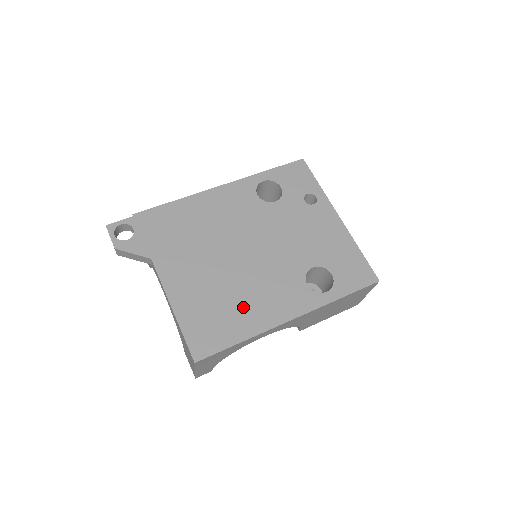
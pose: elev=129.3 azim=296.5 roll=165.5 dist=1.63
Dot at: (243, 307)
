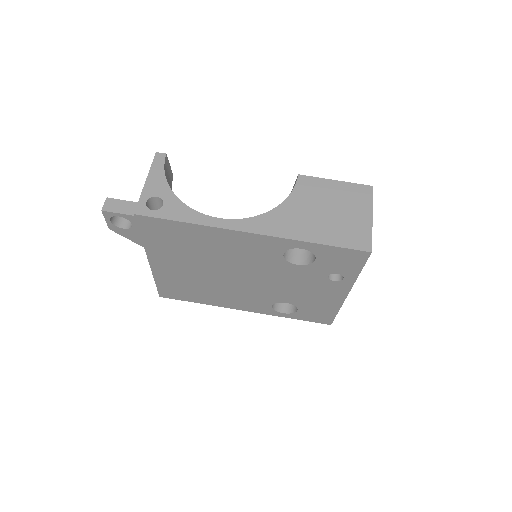
Dot at: (211, 295)
